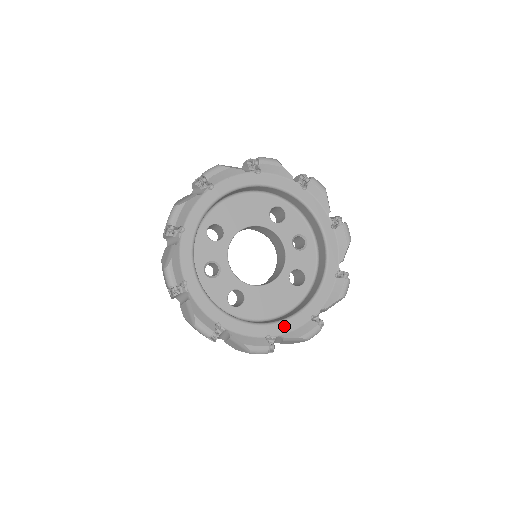
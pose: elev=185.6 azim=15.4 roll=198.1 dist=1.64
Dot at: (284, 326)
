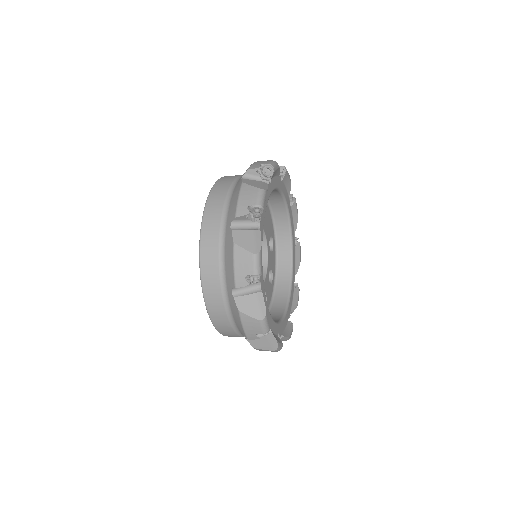
Dot at: (272, 323)
